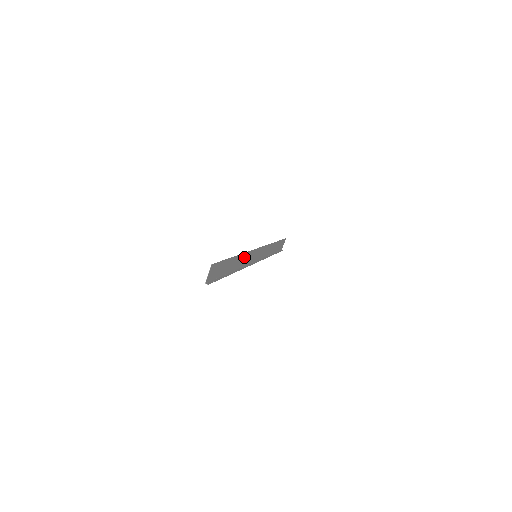
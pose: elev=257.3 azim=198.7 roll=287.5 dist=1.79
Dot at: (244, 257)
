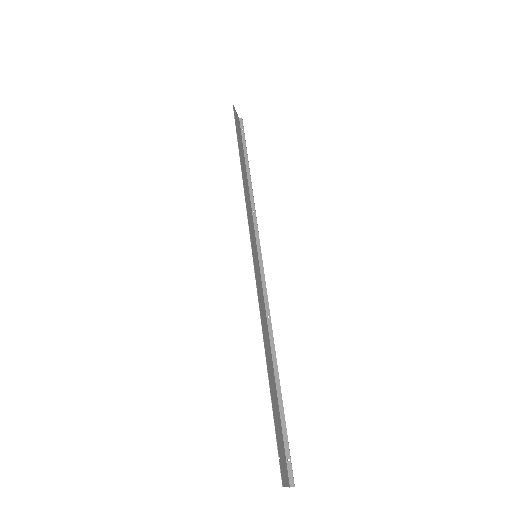
Dot at: (262, 317)
